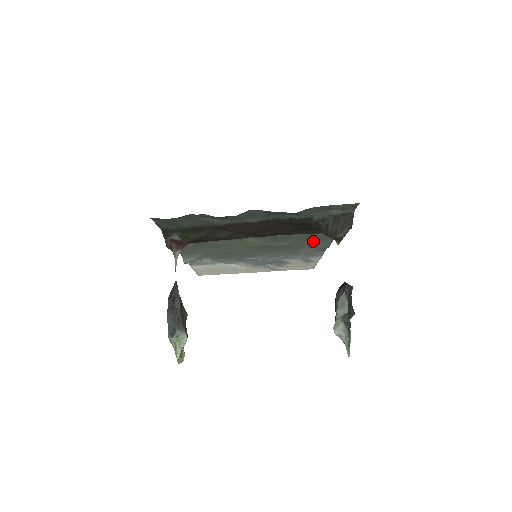
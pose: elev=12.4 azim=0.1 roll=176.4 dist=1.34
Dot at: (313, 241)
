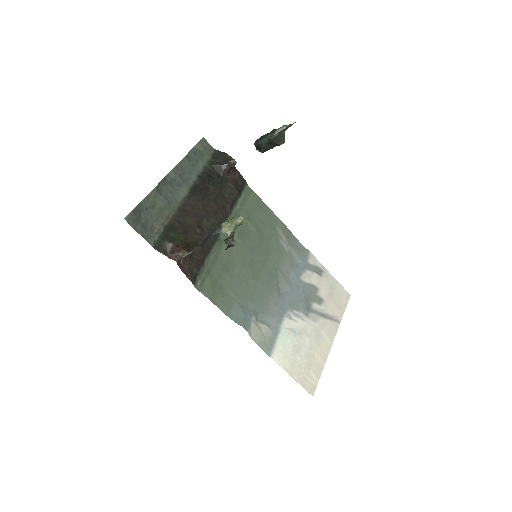
Dot at: (264, 220)
